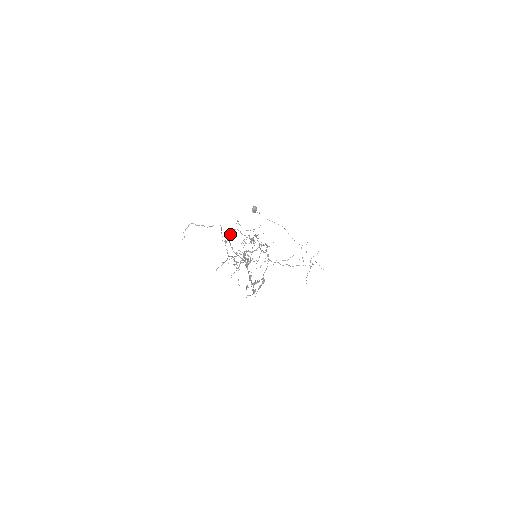
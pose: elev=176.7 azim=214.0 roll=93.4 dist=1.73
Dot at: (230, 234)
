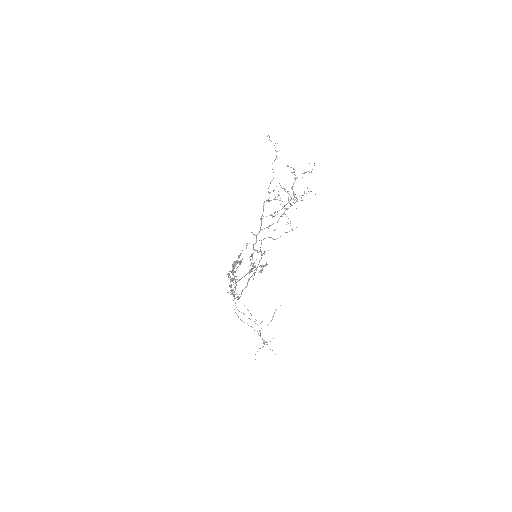
Dot at: (266, 200)
